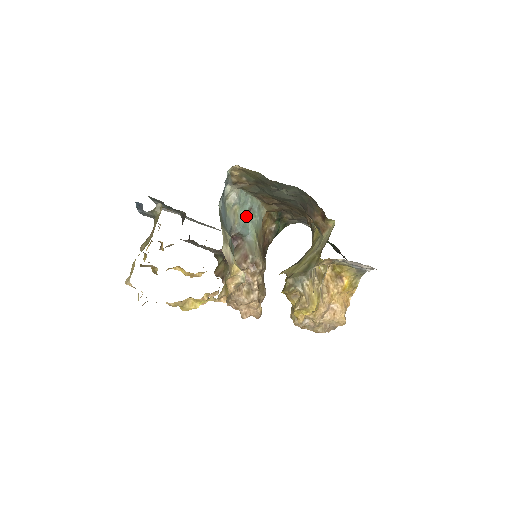
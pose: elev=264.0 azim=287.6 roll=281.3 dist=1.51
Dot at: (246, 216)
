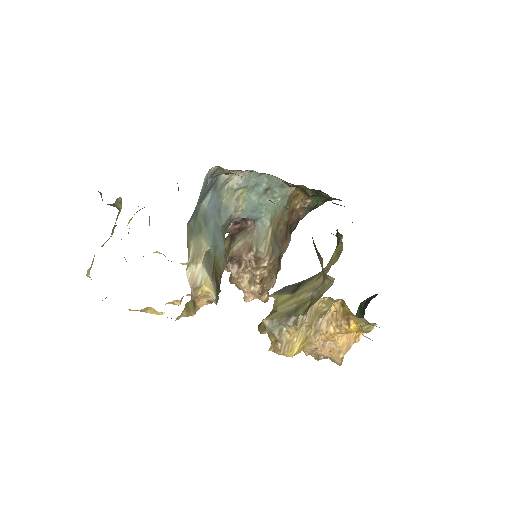
Dot at: (258, 199)
